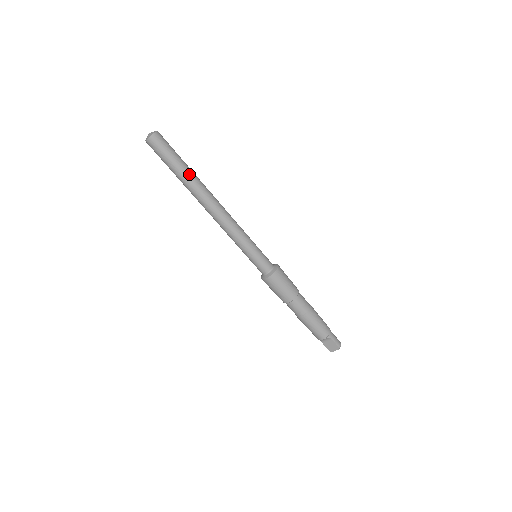
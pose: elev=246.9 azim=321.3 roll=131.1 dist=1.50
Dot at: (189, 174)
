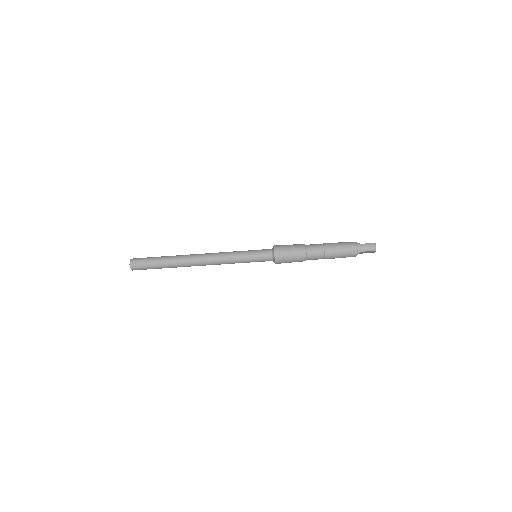
Dot at: (169, 264)
